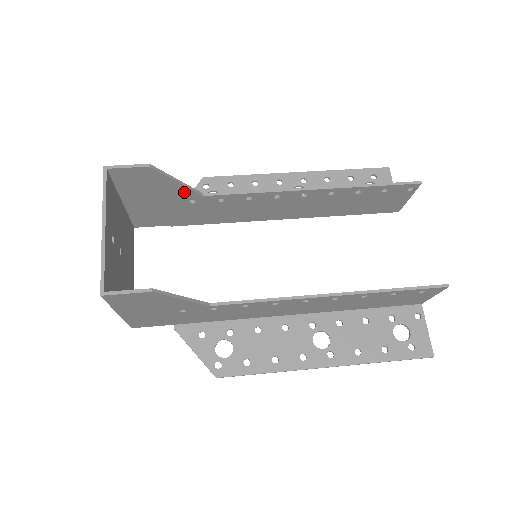
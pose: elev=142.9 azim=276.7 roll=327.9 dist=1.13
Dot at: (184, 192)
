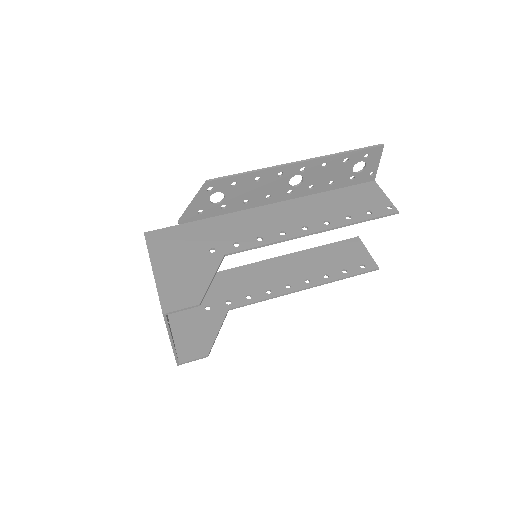
Dot at: (211, 266)
